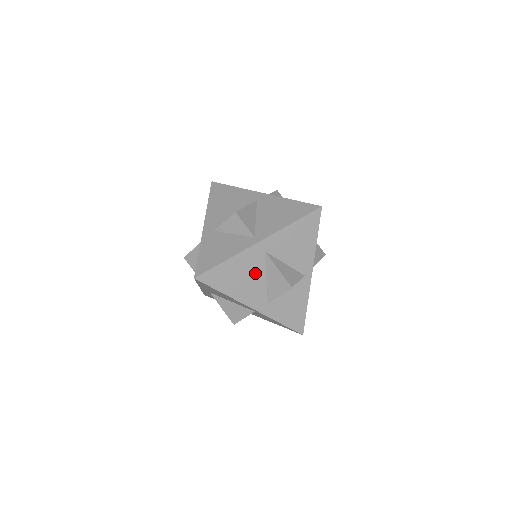
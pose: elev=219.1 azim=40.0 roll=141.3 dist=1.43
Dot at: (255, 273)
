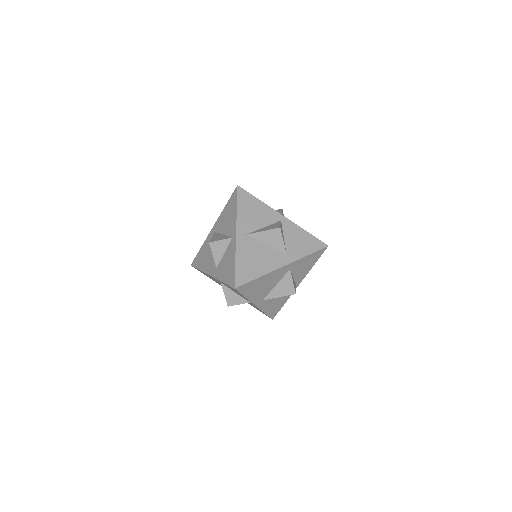
Dot at: (257, 249)
